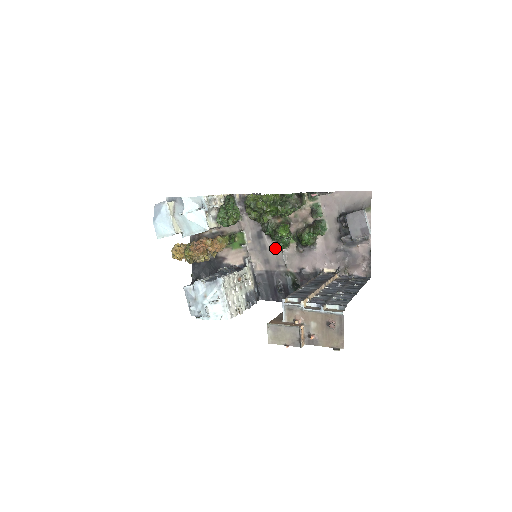
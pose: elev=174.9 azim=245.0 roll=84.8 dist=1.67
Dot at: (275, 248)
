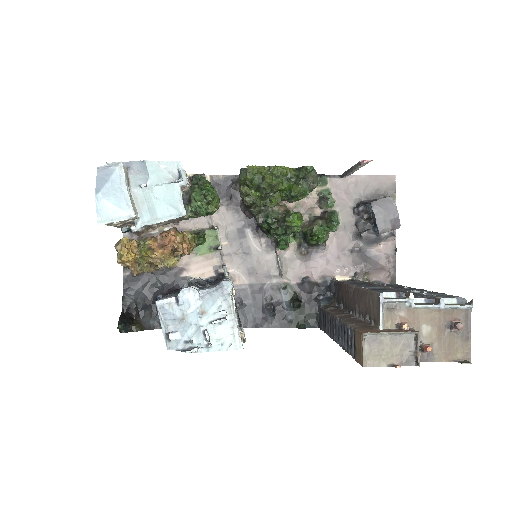
Dot at: (265, 251)
